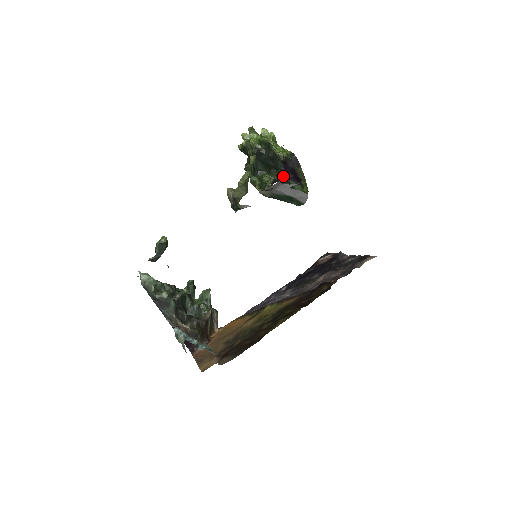
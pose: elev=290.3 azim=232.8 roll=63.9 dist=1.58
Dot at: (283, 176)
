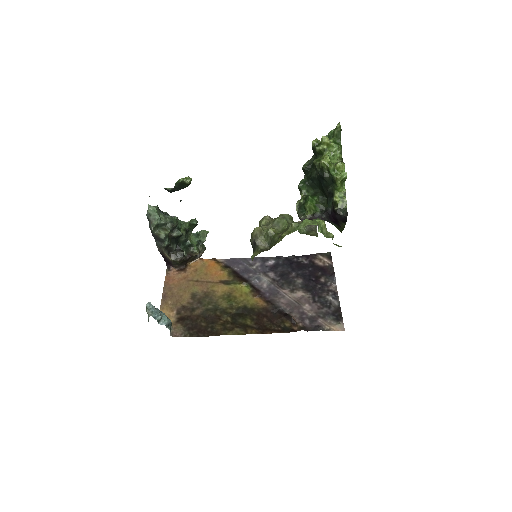
Dot at: (326, 216)
